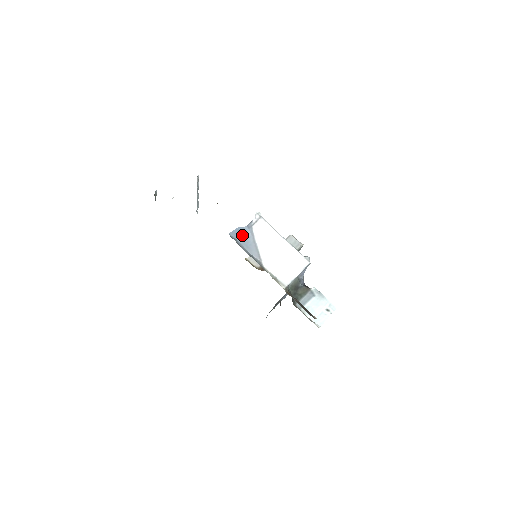
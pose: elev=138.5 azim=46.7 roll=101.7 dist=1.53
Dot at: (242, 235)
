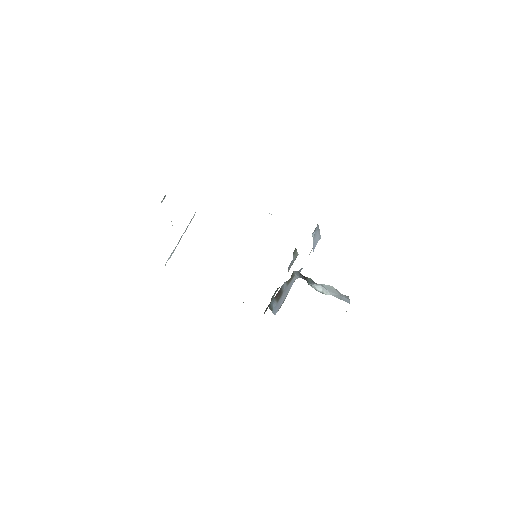
Dot at: occluded
